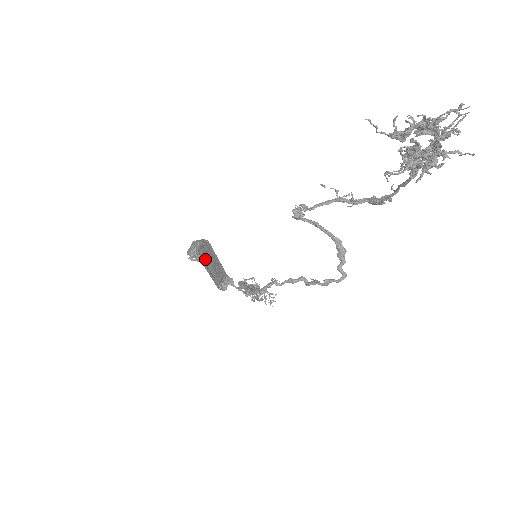
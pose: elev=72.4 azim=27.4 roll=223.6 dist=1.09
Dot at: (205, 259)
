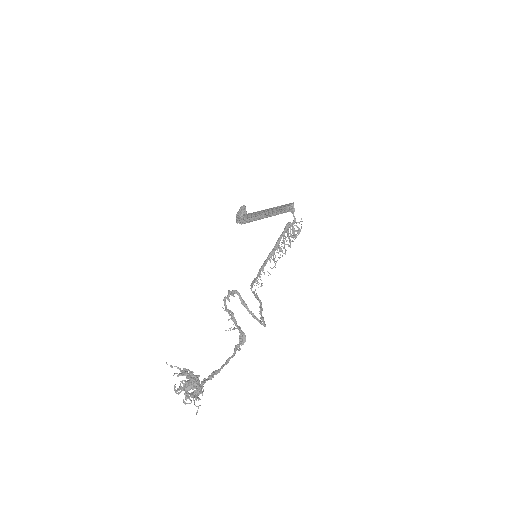
Dot at: (247, 222)
